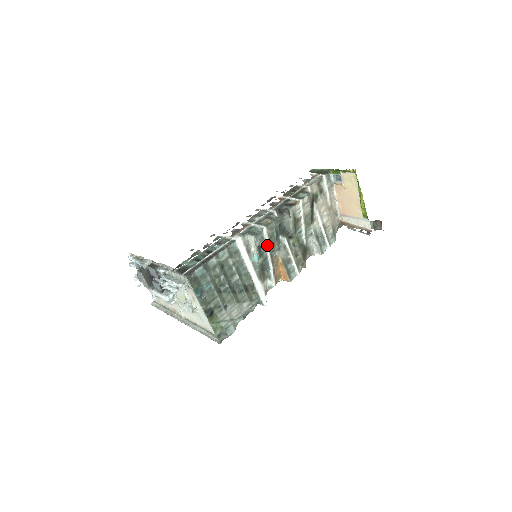
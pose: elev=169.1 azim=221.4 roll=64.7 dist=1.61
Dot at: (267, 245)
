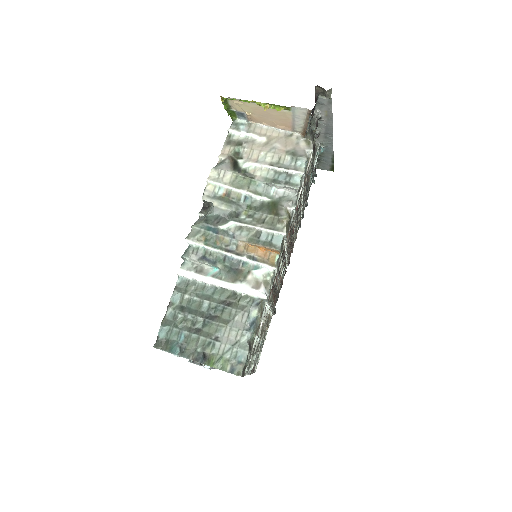
Dot at: (210, 249)
